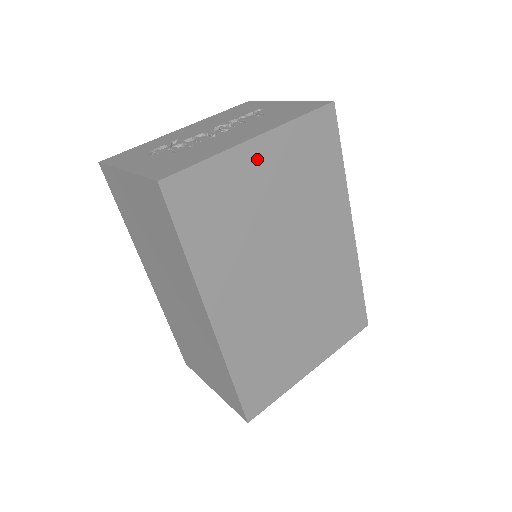
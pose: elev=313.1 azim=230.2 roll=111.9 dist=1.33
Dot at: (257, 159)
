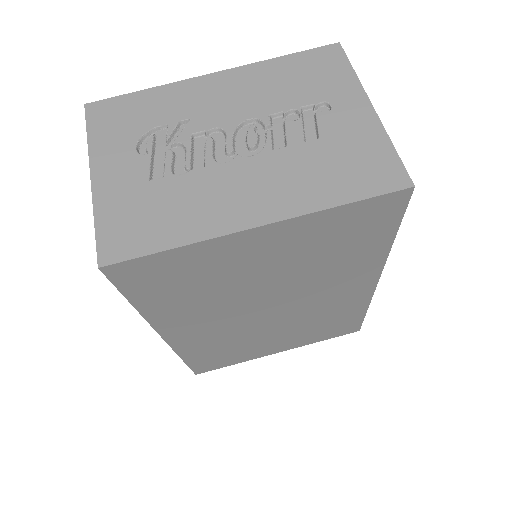
Dot at: (255, 243)
